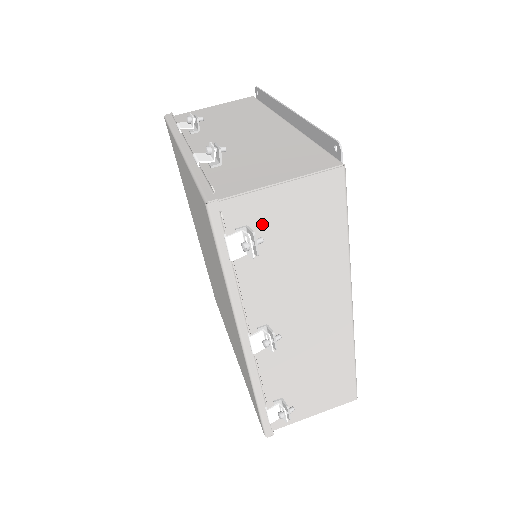
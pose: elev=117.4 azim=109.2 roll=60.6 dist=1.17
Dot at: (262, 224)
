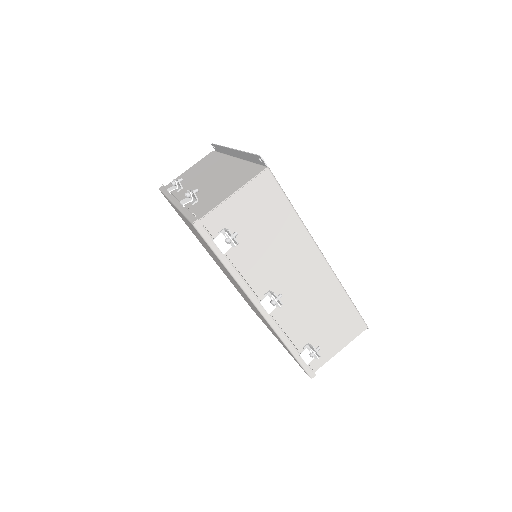
Dot at: (233, 224)
